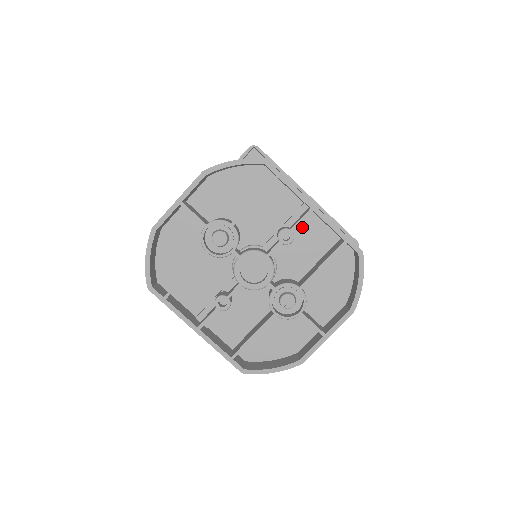
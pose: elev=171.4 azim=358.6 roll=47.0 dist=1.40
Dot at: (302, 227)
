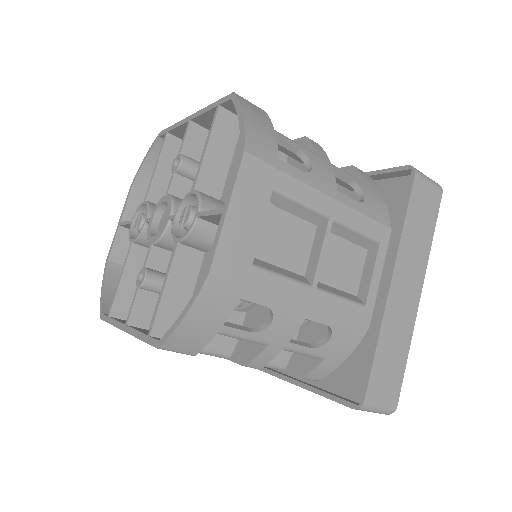
Dot at: occluded
